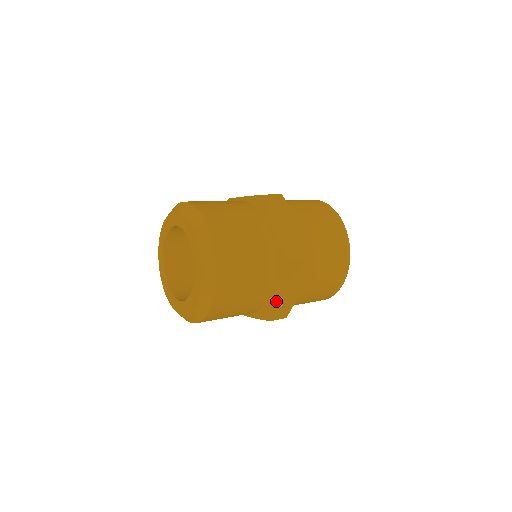
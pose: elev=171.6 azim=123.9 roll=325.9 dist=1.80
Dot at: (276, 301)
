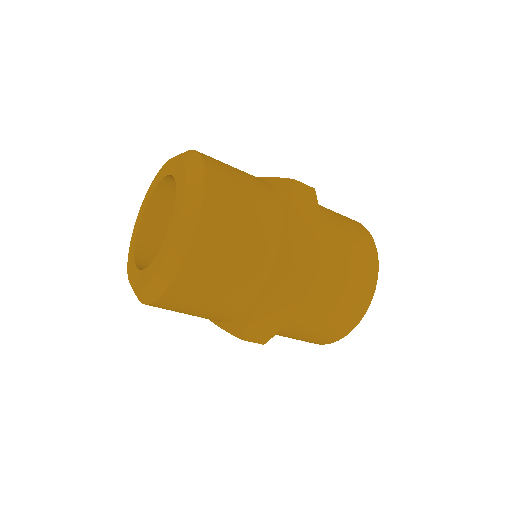
Dot at: (293, 234)
